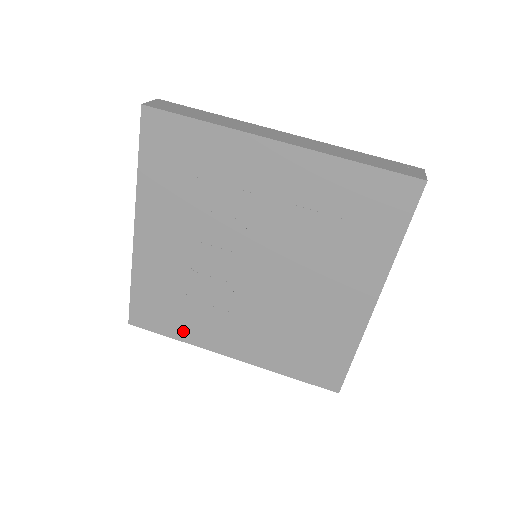
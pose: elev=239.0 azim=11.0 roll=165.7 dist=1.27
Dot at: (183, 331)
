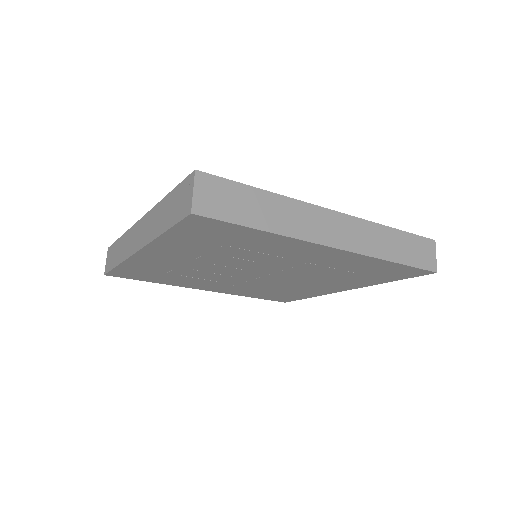
Dot at: (164, 282)
